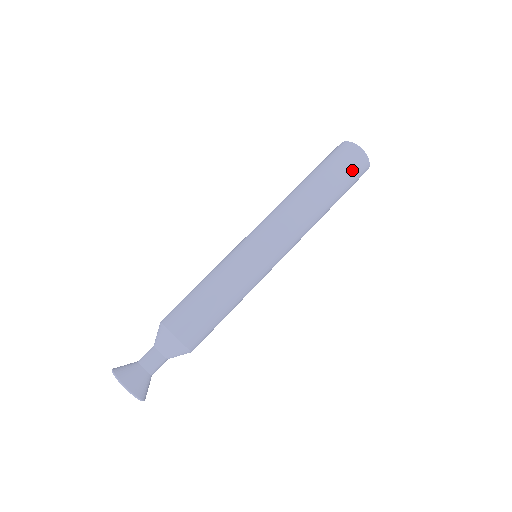
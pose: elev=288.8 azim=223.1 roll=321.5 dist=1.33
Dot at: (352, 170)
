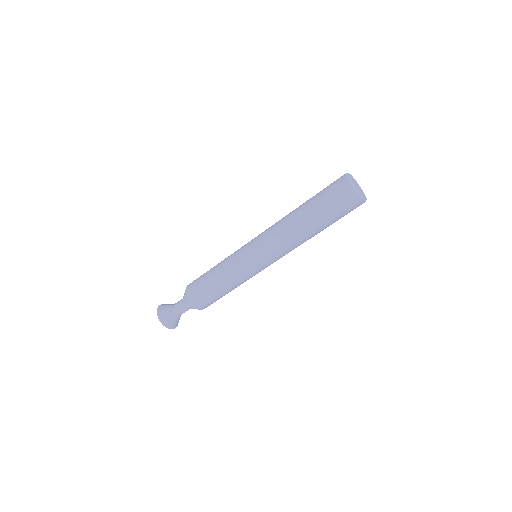
Dot at: (344, 210)
